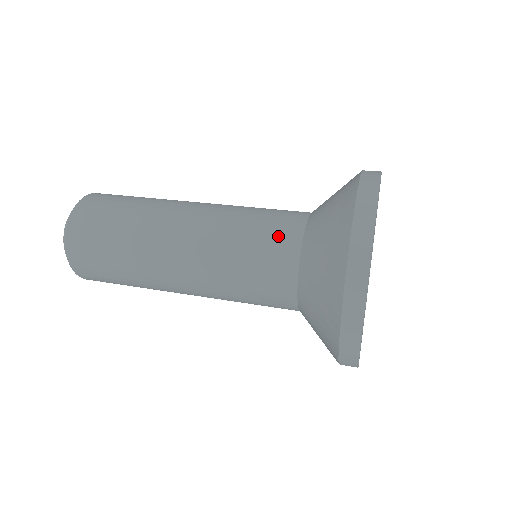
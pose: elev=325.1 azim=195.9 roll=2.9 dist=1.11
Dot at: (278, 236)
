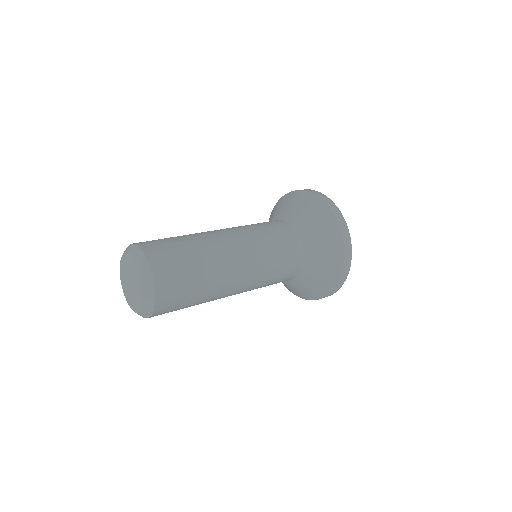
Dot at: (291, 267)
